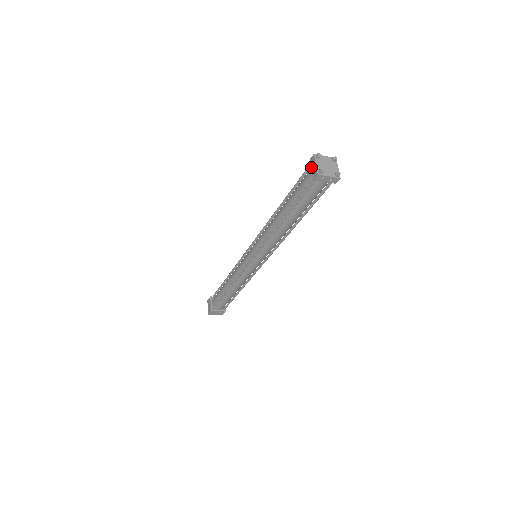
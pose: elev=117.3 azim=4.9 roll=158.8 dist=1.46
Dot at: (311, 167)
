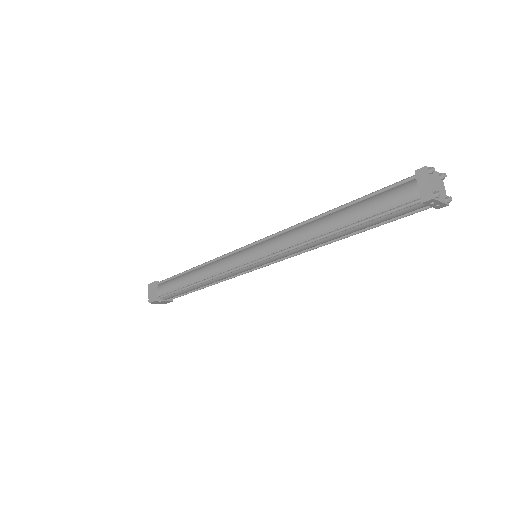
Dot at: (418, 183)
